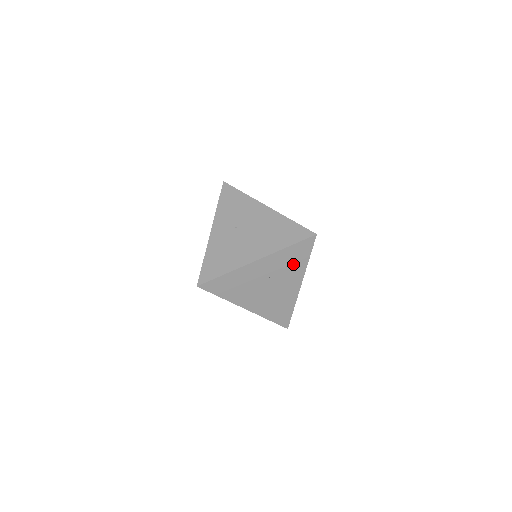
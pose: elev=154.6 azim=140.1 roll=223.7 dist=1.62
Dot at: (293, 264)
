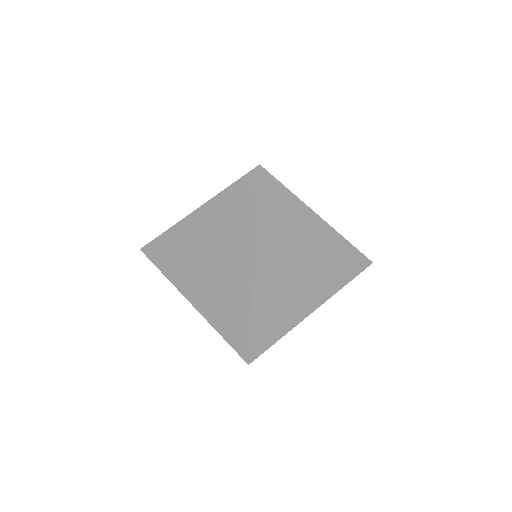
Dot at: occluded
